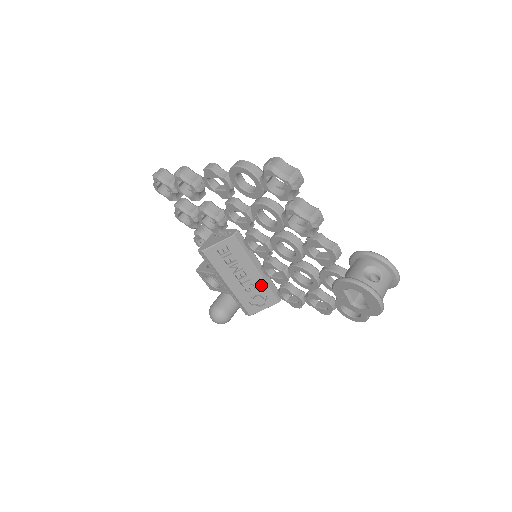
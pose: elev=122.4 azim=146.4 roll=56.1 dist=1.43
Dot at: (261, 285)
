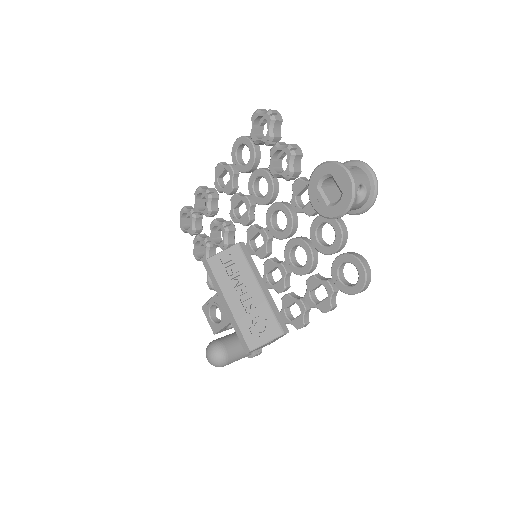
Dot at: (263, 306)
